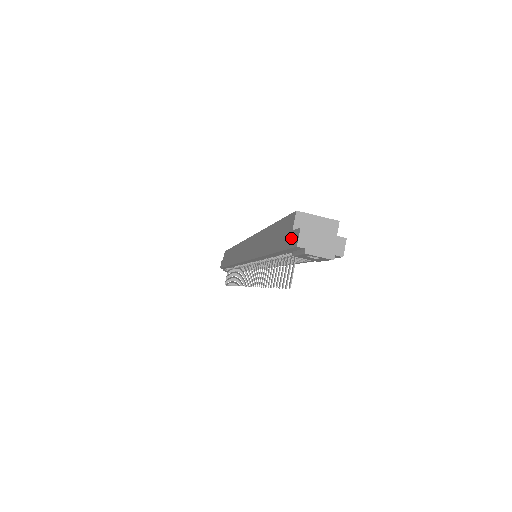
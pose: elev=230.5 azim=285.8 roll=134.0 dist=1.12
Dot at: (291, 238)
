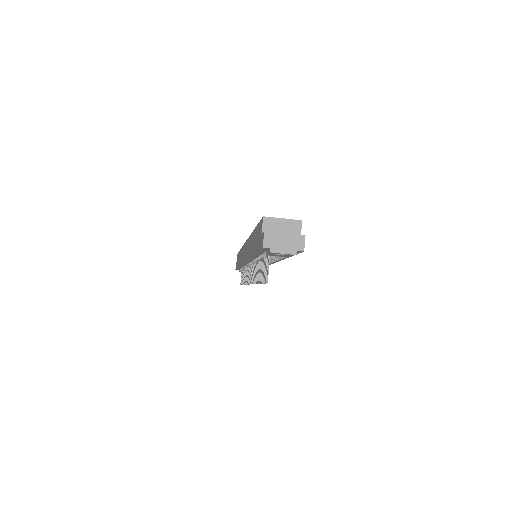
Dot at: (261, 240)
